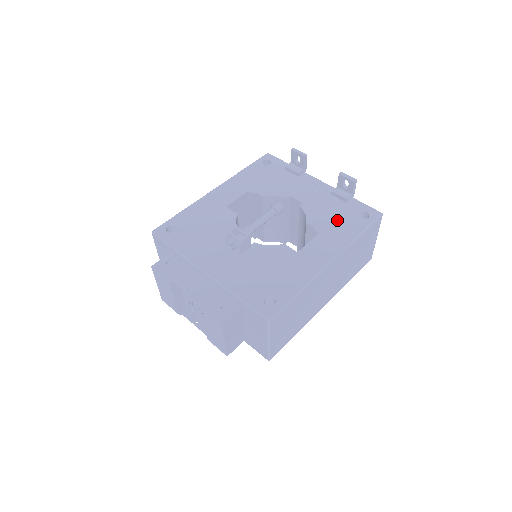
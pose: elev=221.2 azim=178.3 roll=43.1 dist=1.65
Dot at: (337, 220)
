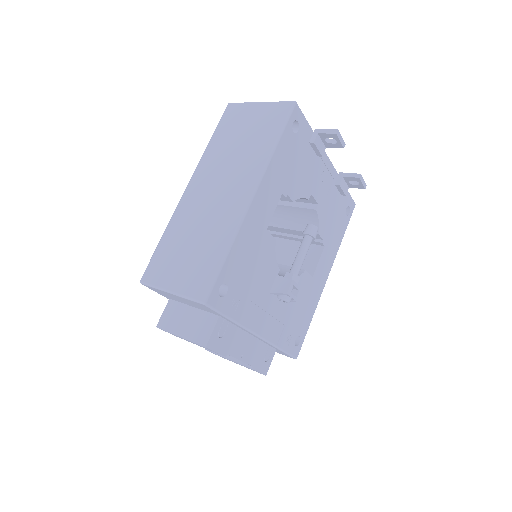
Dot at: (335, 224)
